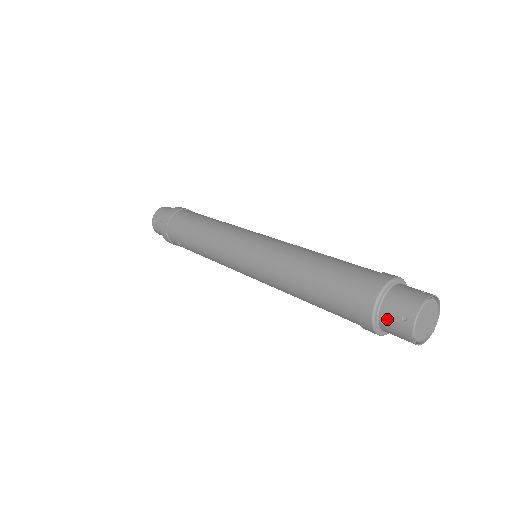
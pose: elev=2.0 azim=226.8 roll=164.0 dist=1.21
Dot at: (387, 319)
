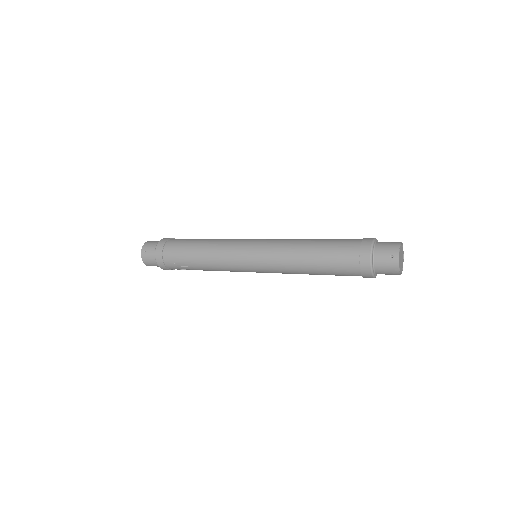
Dot at: (380, 261)
